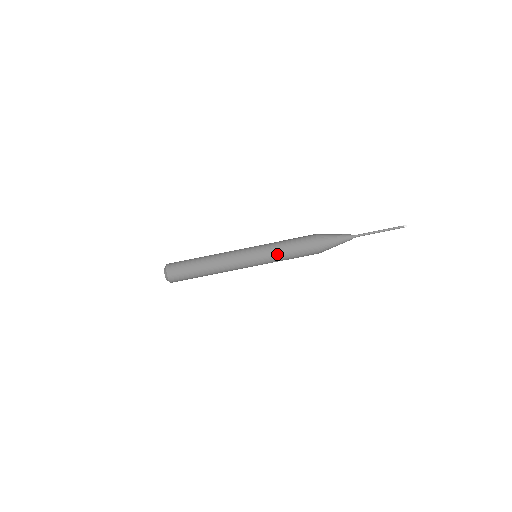
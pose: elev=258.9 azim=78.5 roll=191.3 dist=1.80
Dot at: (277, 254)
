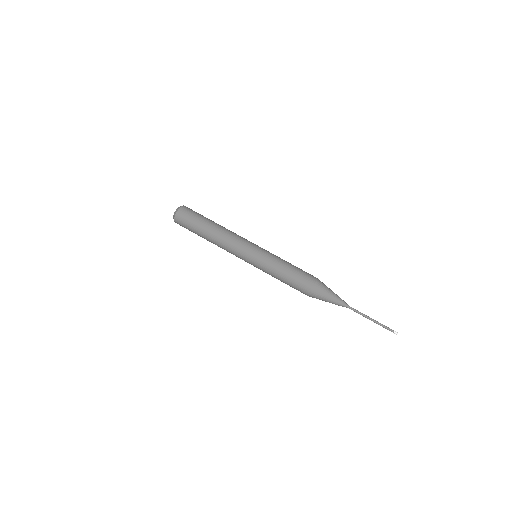
Dot at: (271, 271)
